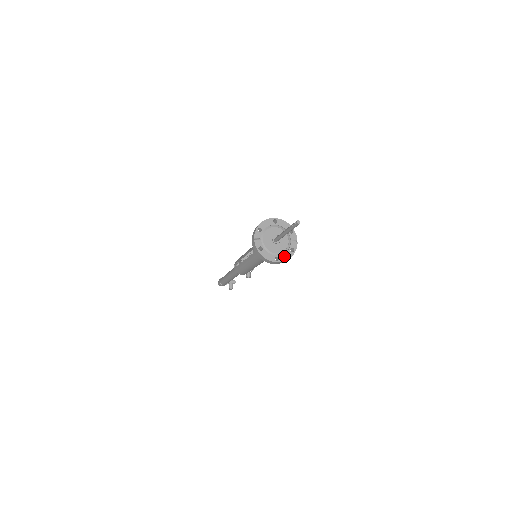
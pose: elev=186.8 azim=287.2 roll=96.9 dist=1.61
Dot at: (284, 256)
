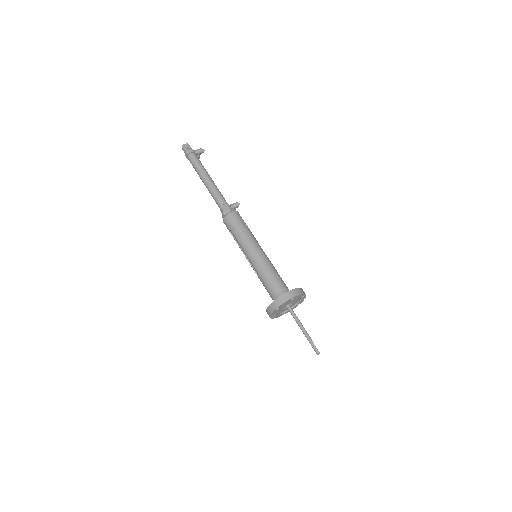
Dot at: occluded
